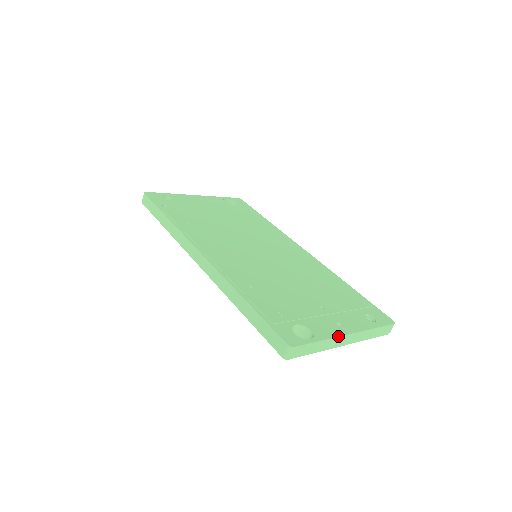
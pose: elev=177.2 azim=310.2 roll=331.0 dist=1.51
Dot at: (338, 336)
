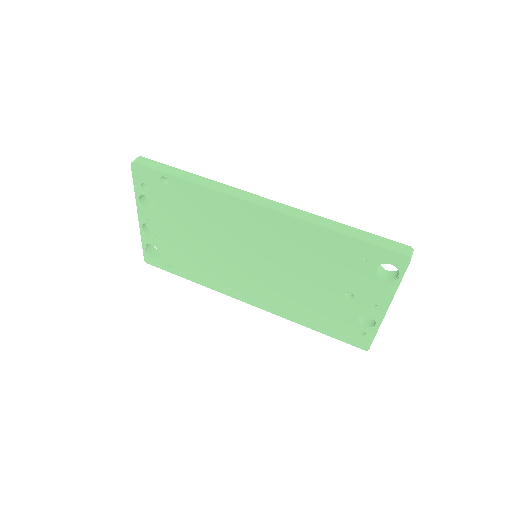
Dot at: occluded
